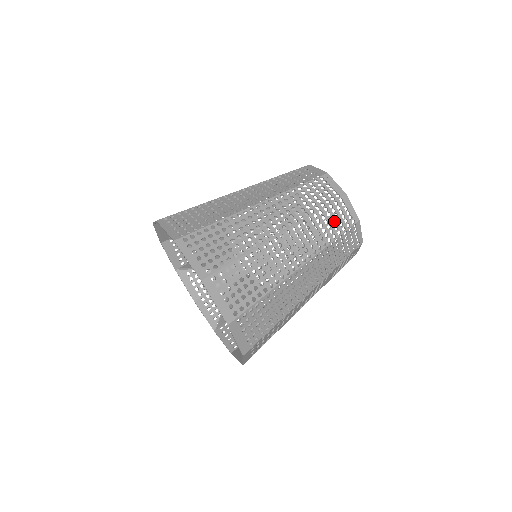
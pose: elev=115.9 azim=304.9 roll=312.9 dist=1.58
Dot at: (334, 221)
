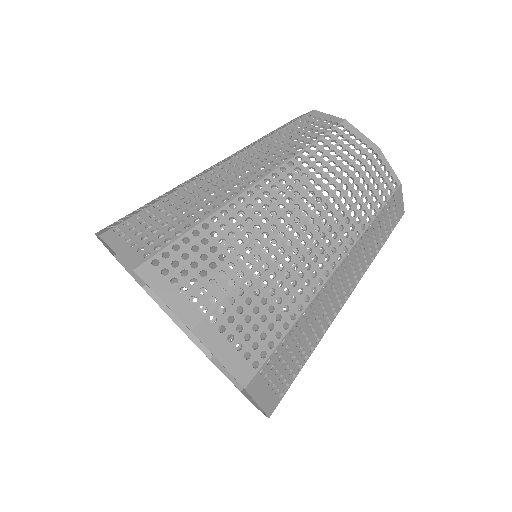
Dot at: (302, 133)
